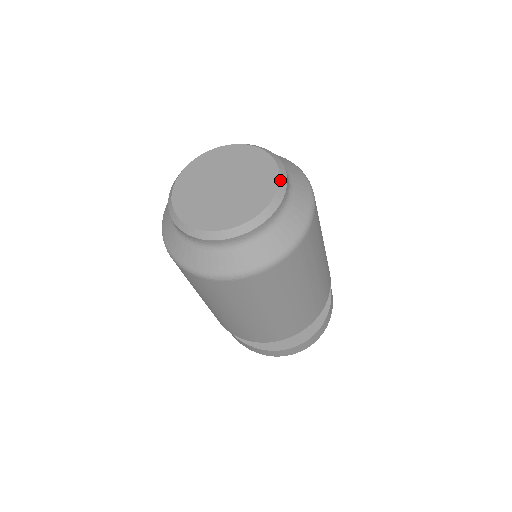
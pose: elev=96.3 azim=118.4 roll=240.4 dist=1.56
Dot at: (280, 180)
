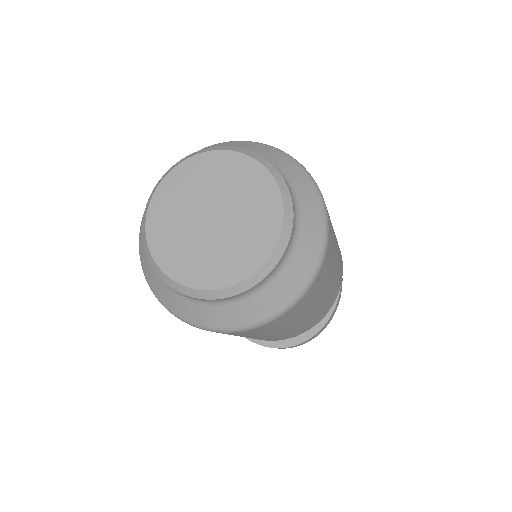
Dot at: (281, 235)
